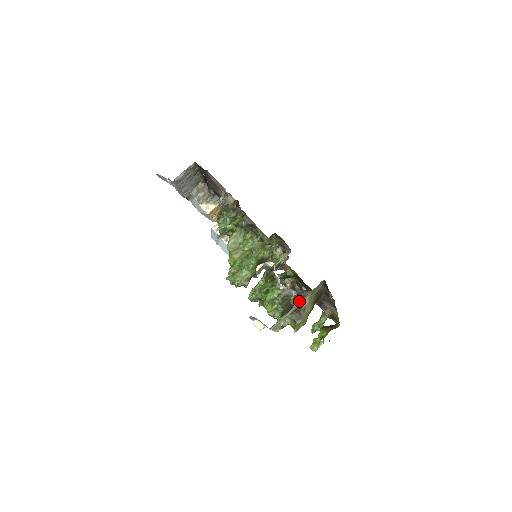
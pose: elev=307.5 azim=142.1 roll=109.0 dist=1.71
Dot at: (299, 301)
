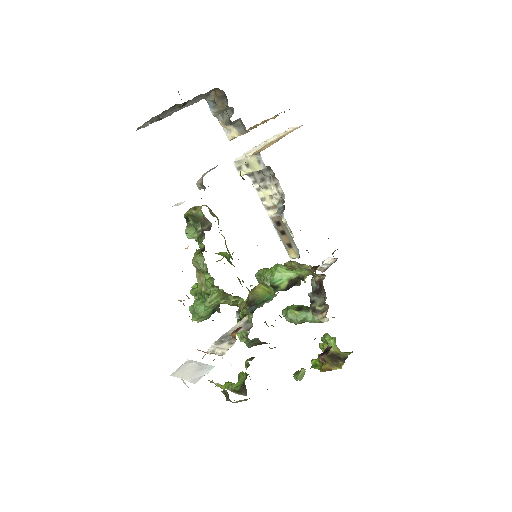
Dot at: occluded
